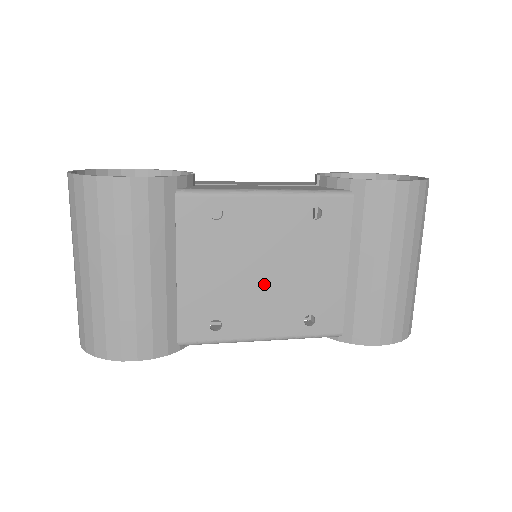
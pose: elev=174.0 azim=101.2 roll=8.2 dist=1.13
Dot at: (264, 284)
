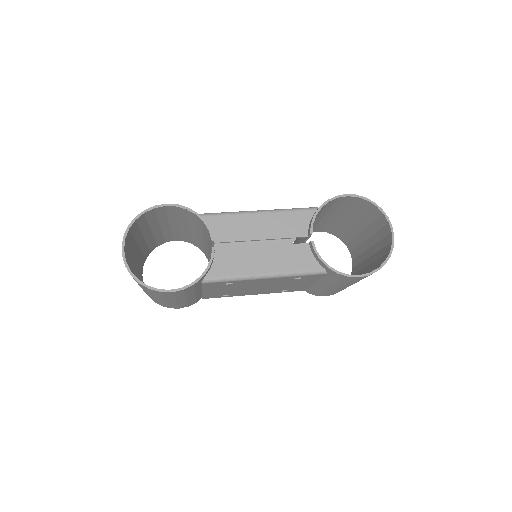
Dot at: (257, 289)
